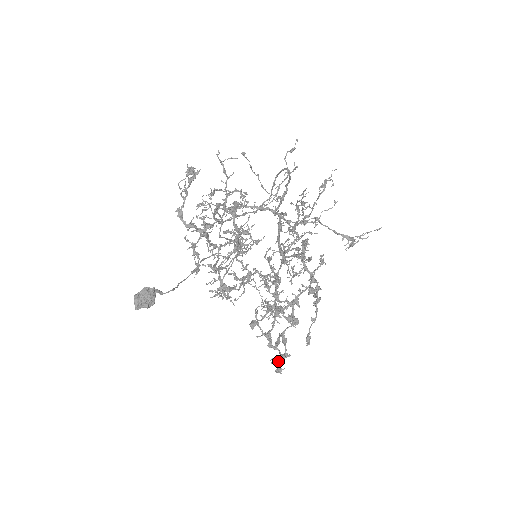
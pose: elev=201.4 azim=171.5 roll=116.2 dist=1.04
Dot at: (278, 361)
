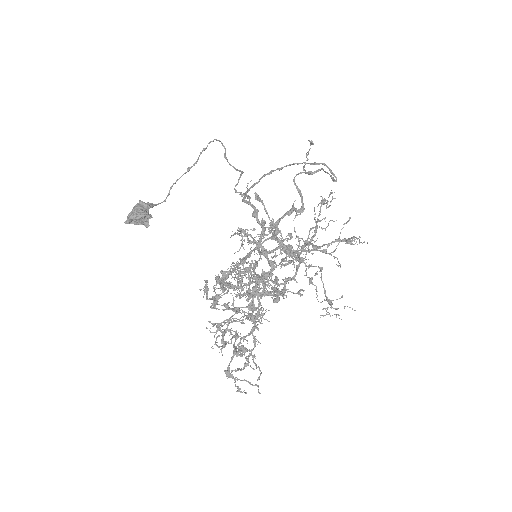
Dot at: occluded
